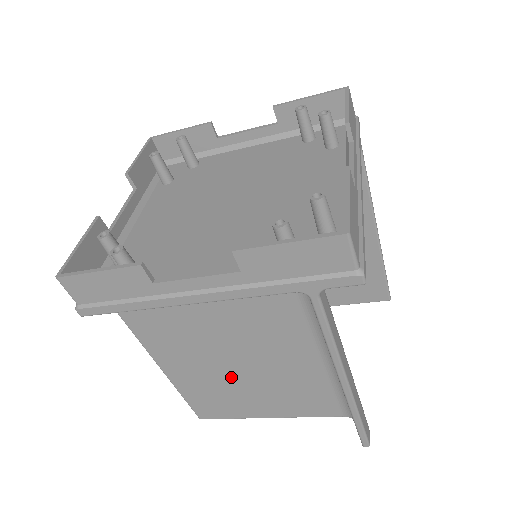
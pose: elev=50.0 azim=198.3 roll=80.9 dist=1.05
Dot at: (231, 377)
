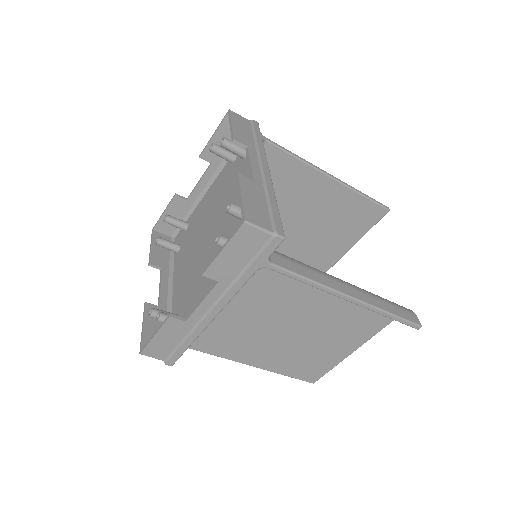
Dot at: (299, 343)
